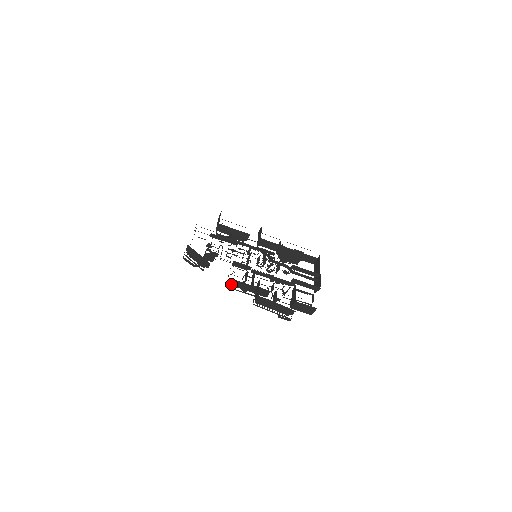
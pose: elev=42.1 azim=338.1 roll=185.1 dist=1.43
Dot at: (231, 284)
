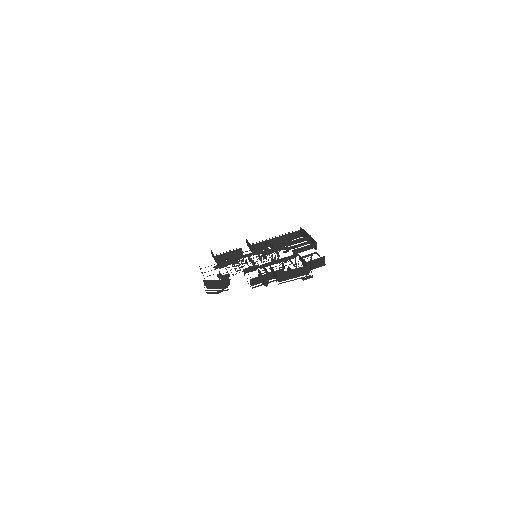
Dot at: (253, 284)
